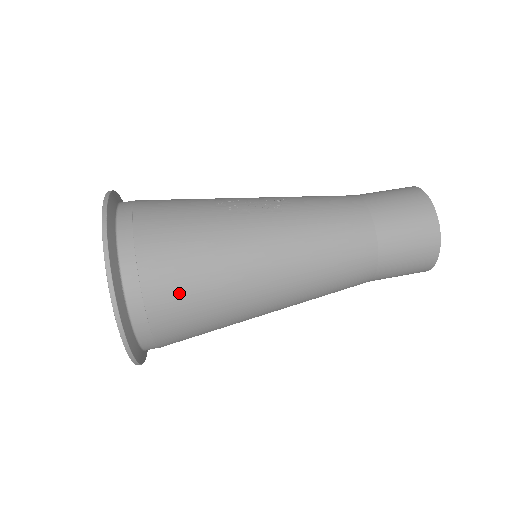
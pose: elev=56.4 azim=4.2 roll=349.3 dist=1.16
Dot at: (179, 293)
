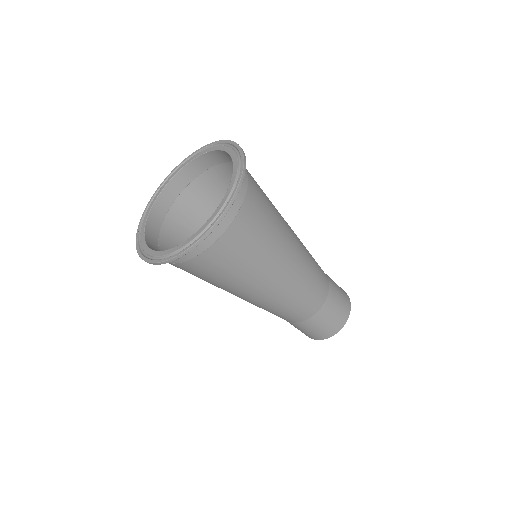
Dot at: (249, 234)
